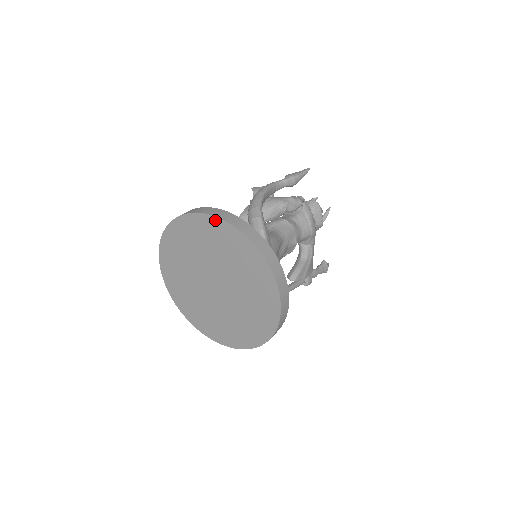
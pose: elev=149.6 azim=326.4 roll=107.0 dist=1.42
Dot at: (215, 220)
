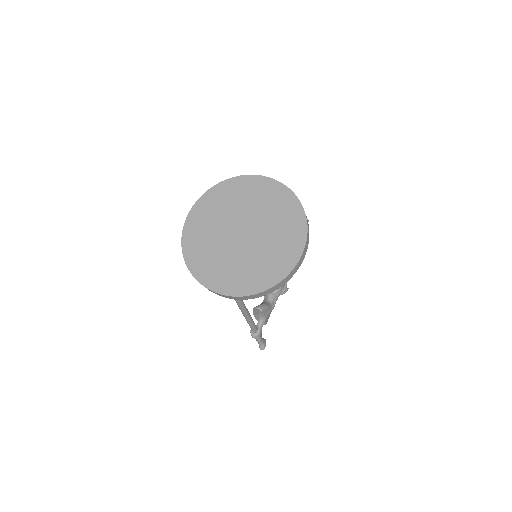
Dot at: (271, 181)
